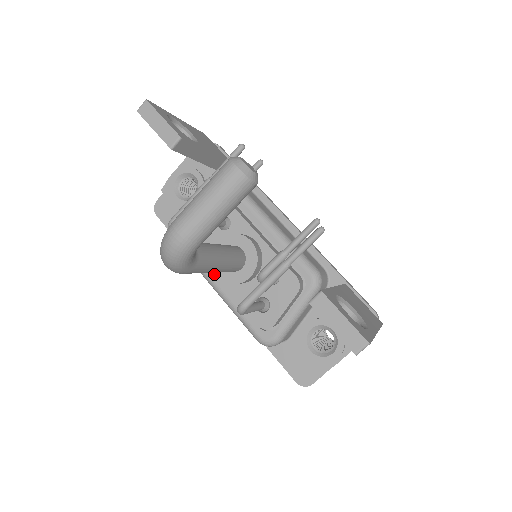
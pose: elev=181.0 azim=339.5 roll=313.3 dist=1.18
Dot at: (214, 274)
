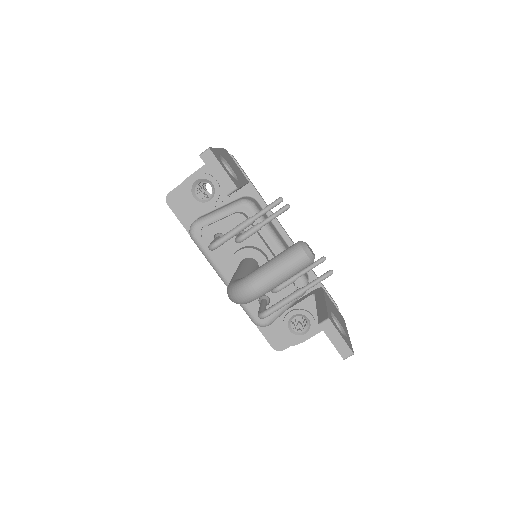
Dot at: (227, 273)
